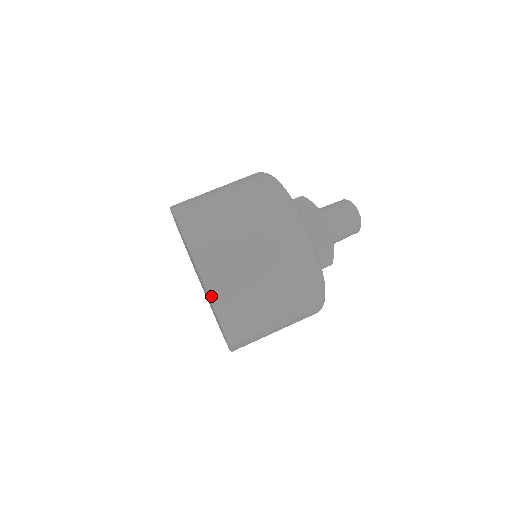
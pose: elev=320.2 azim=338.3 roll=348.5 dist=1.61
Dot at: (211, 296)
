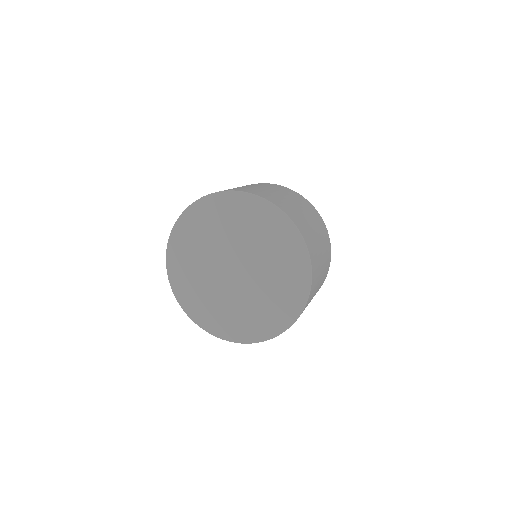
Dot at: (310, 256)
